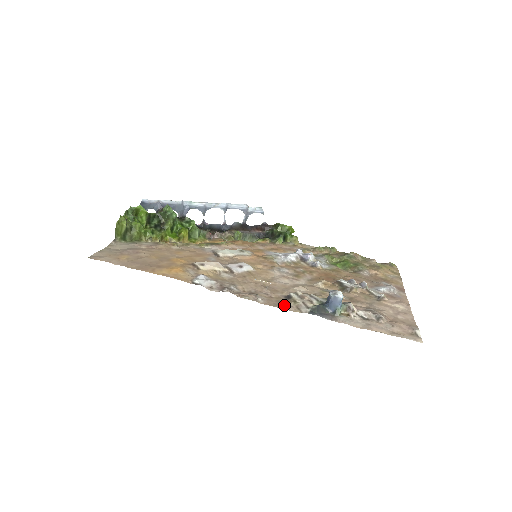
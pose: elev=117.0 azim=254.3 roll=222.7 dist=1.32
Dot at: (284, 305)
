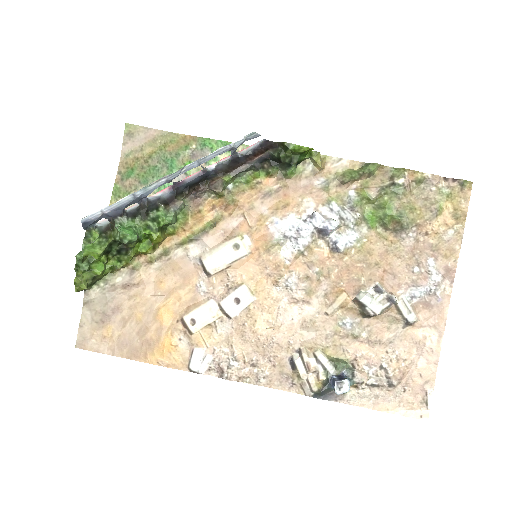
Dot at: (287, 383)
